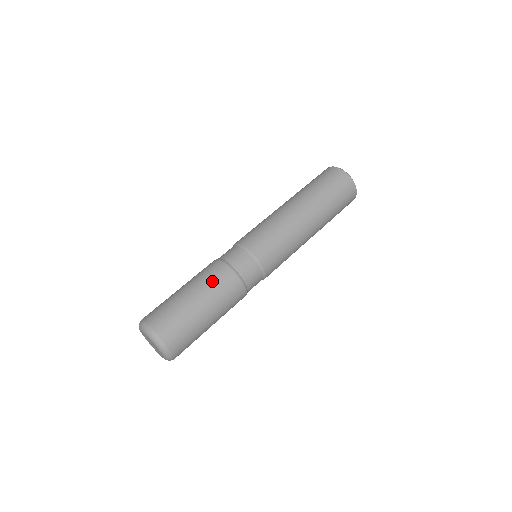
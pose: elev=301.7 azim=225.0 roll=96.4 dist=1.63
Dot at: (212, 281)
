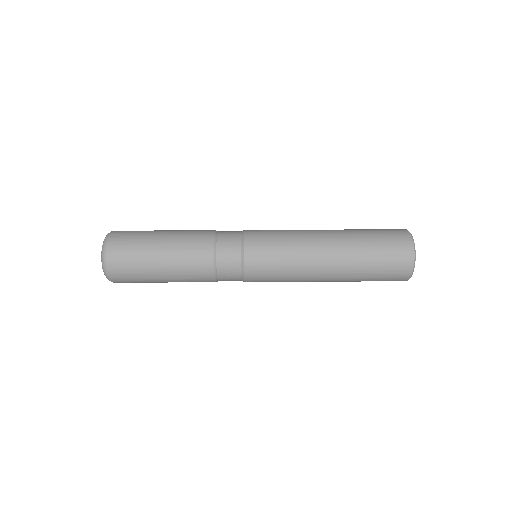
Dot at: (188, 245)
